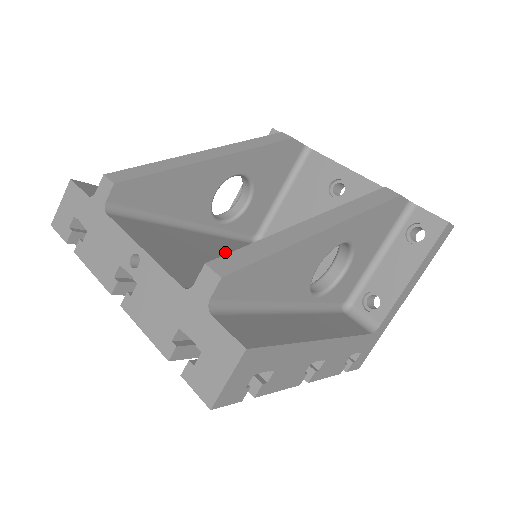
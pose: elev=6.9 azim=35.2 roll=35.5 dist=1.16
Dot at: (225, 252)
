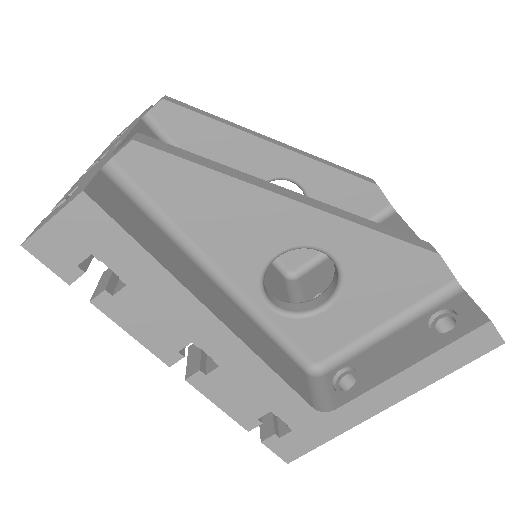
Dot at: occluded
